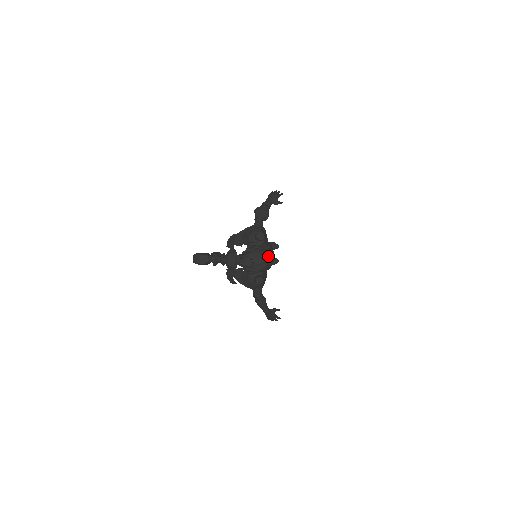
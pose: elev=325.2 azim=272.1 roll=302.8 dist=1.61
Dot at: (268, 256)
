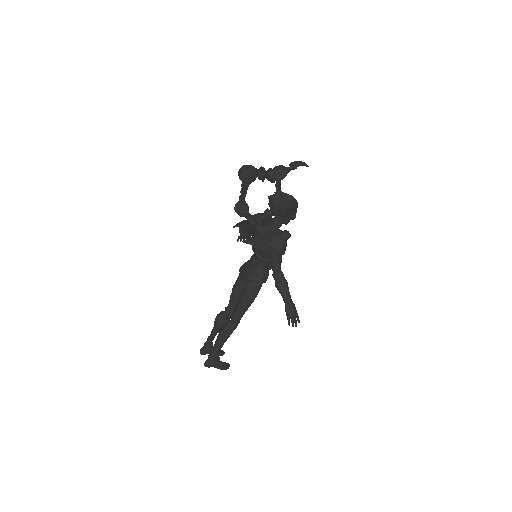
Dot at: occluded
